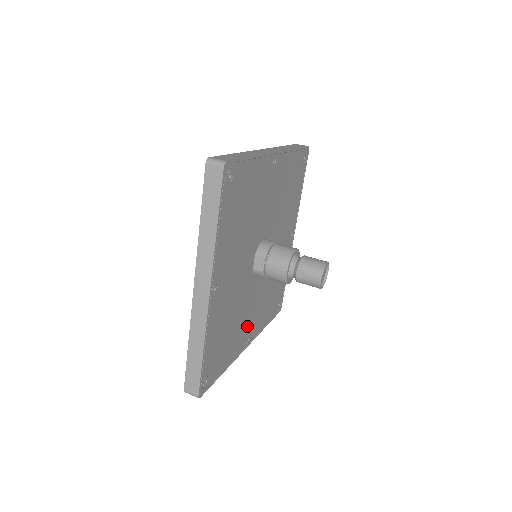
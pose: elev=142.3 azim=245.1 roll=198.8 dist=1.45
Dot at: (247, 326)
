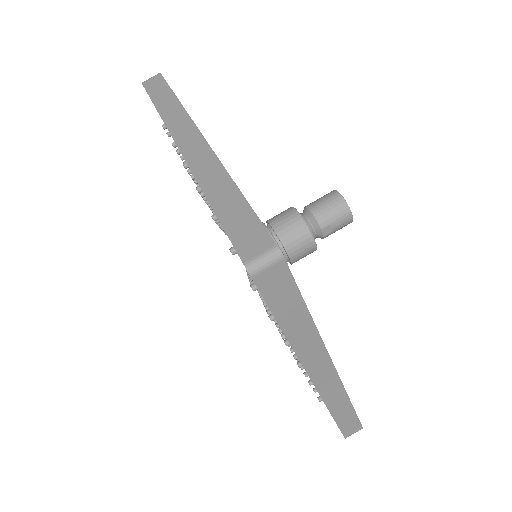
Dot at: occluded
